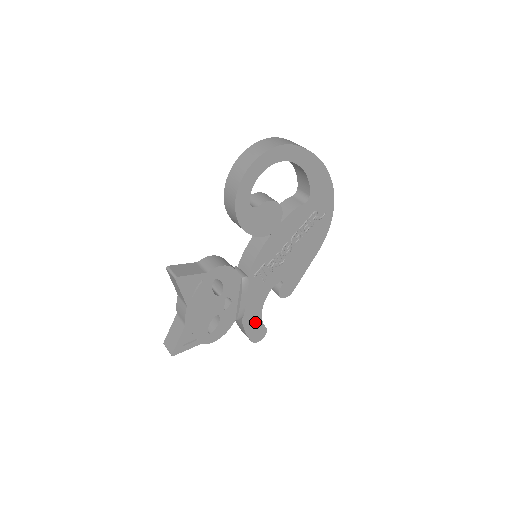
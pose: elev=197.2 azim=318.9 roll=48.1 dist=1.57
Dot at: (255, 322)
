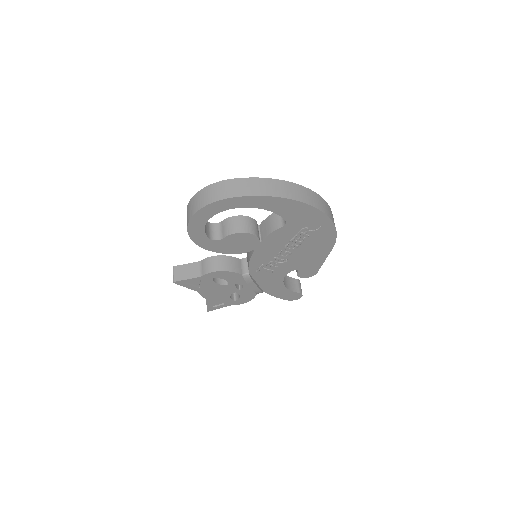
Dot at: (282, 291)
